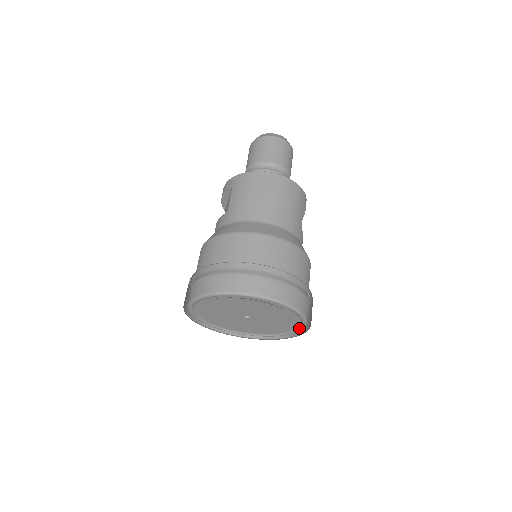
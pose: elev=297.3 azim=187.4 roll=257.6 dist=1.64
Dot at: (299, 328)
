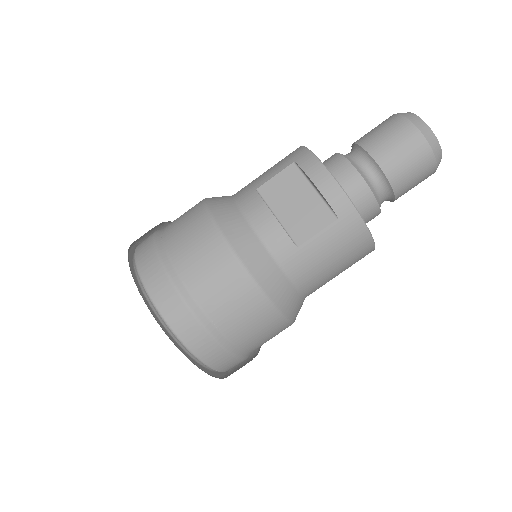
Dot at: occluded
